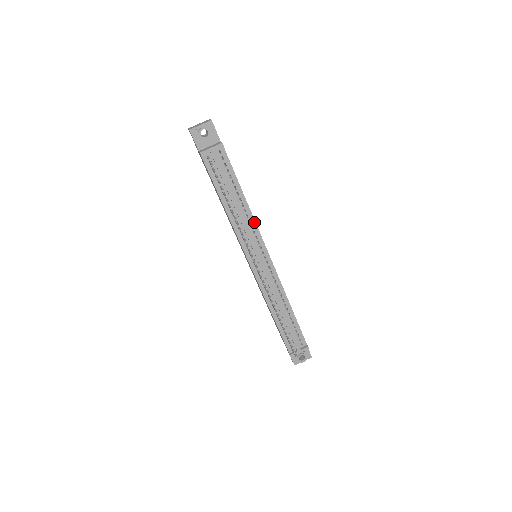
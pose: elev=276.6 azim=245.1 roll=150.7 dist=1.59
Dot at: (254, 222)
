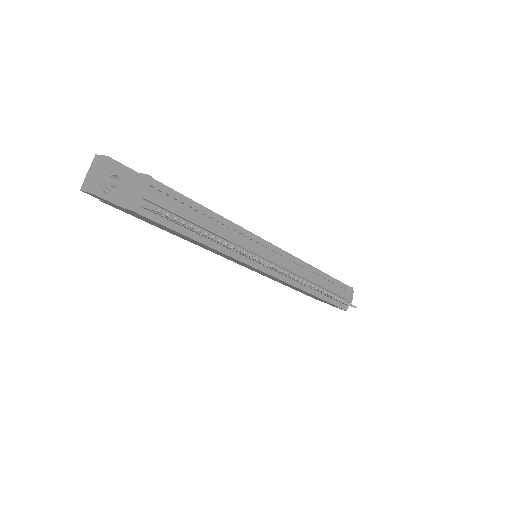
Dot at: (239, 228)
